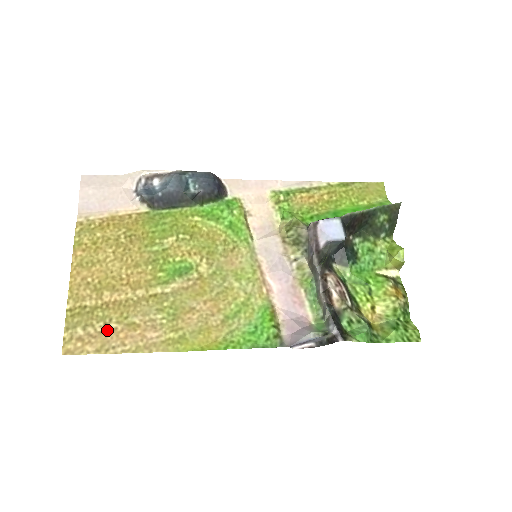
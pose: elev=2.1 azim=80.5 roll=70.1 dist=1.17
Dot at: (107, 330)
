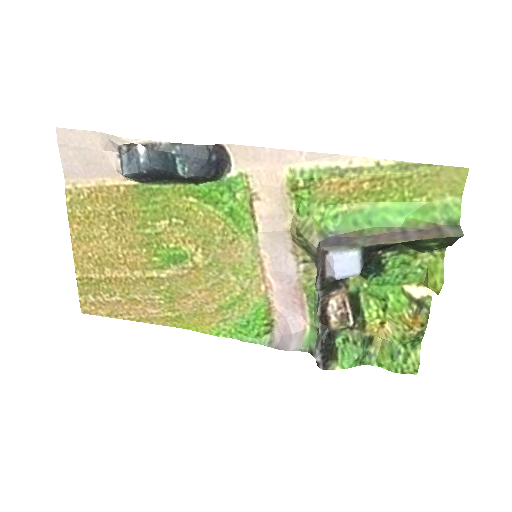
Dot at: (113, 301)
